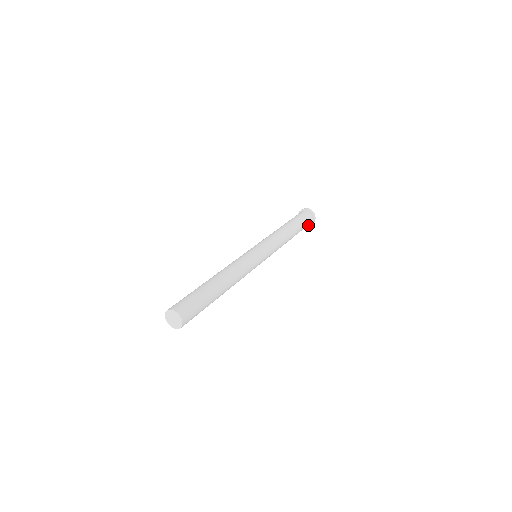
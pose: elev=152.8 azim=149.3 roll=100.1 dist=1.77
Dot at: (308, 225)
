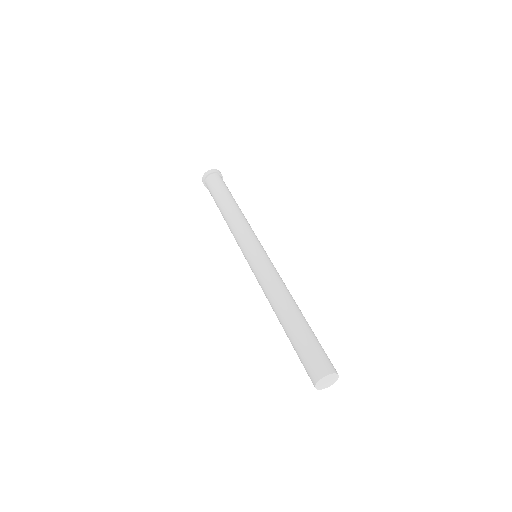
Dot at: occluded
